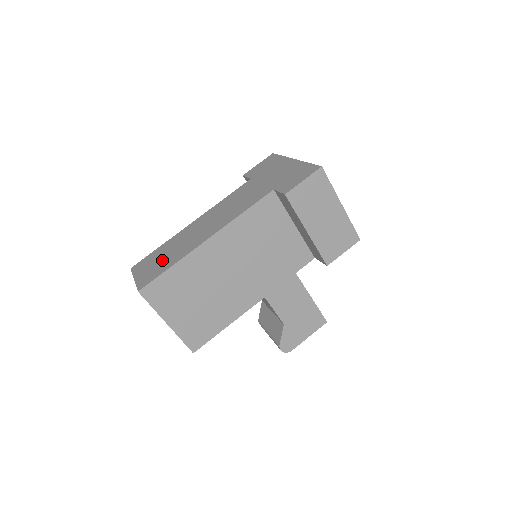
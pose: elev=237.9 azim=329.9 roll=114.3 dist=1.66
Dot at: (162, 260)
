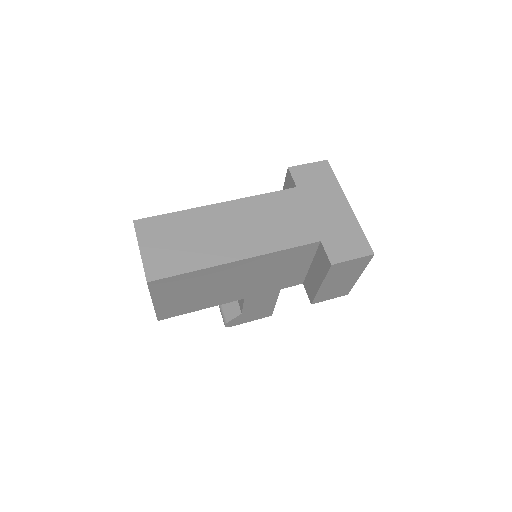
Dot at: (179, 247)
